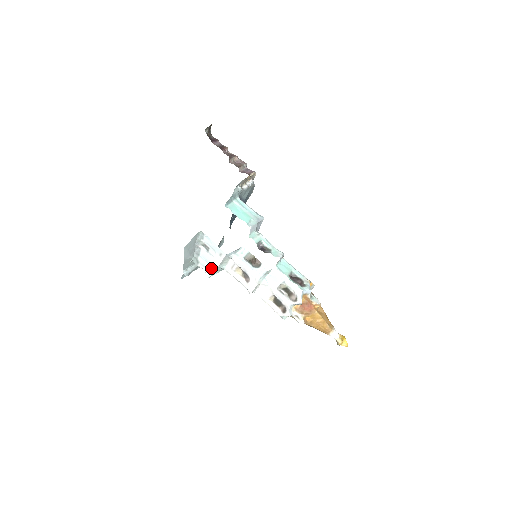
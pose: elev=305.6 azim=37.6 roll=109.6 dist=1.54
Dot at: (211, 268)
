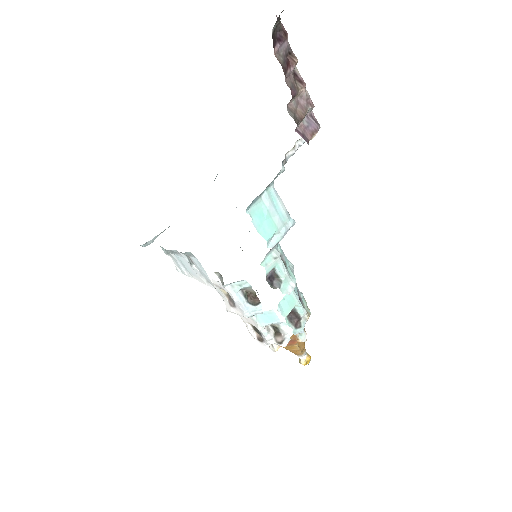
Dot at: (186, 272)
